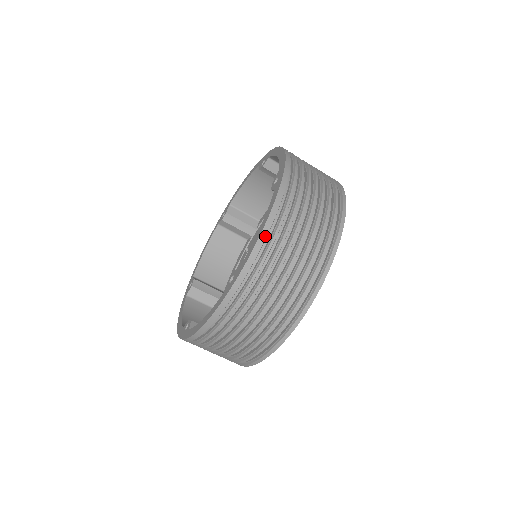
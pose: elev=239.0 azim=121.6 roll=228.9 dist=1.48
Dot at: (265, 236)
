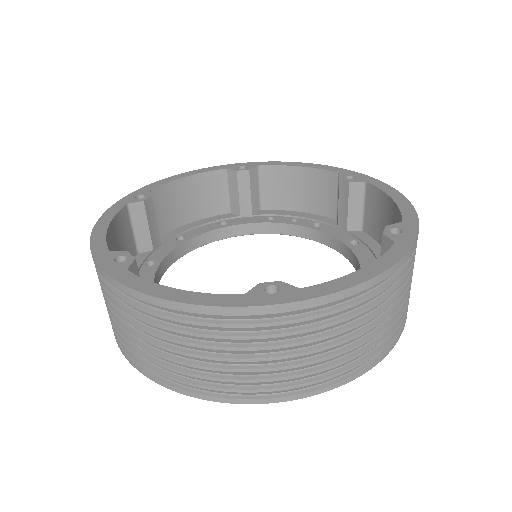
Dot at: (363, 289)
